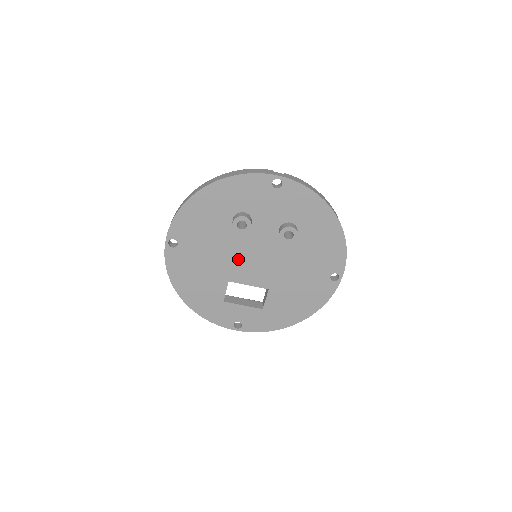
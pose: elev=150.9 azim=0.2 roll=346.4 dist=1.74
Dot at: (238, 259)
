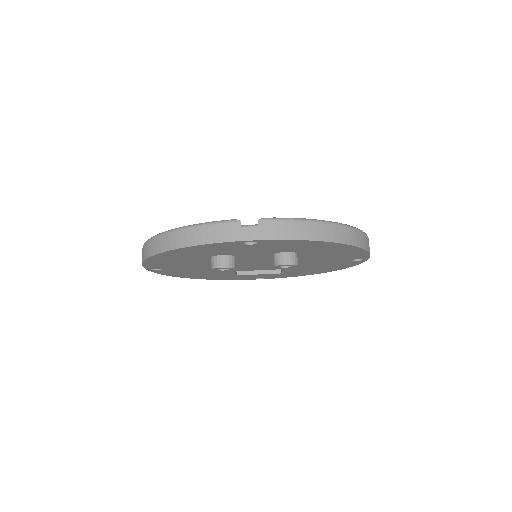
Dot at: occluded
